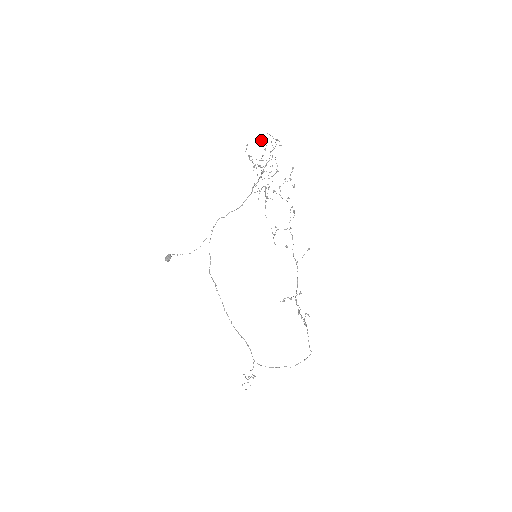
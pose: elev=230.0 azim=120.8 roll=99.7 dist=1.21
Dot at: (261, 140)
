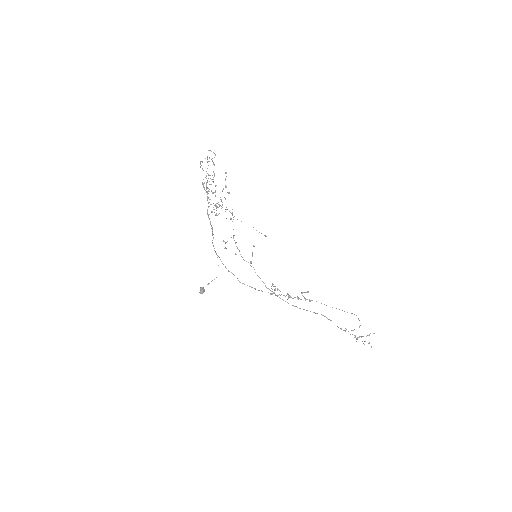
Dot at: (200, 164)
